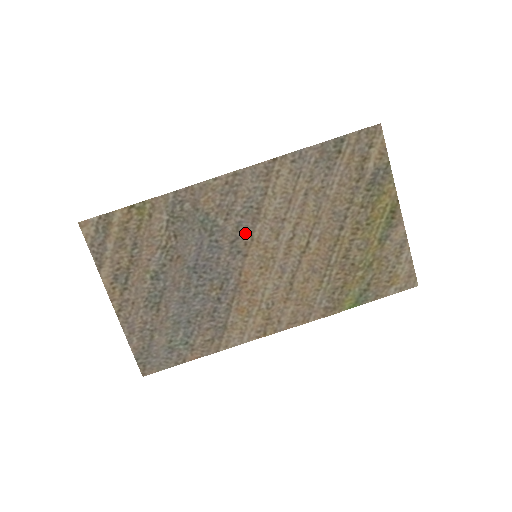
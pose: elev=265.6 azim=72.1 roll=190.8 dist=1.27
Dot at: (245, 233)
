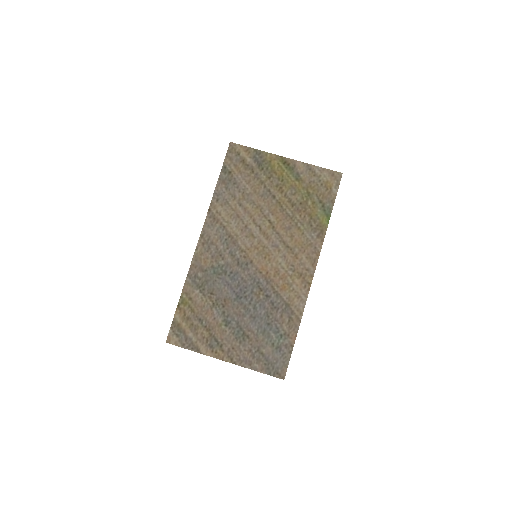
Dot at: (238, 253)
